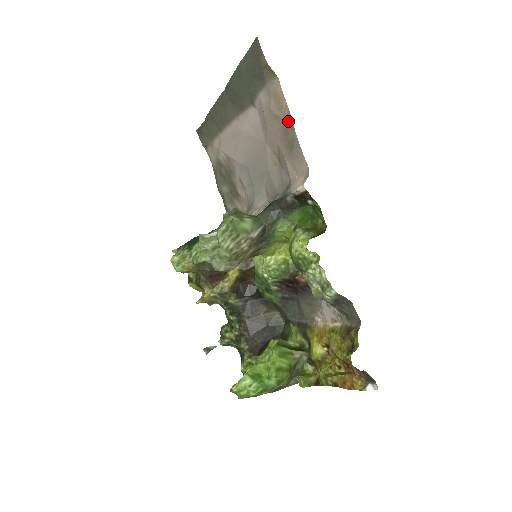
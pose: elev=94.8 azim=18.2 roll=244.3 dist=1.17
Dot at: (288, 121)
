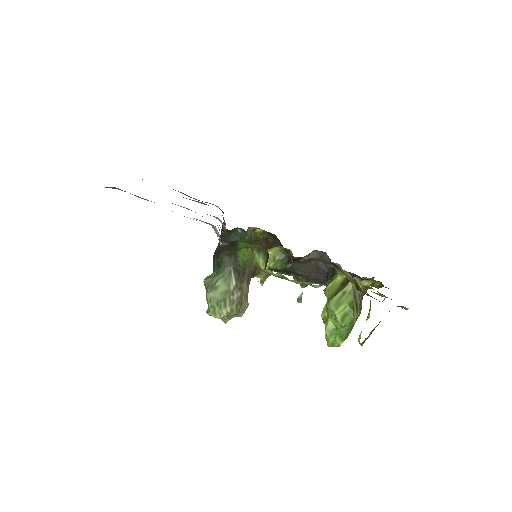
Dot at: occluded
